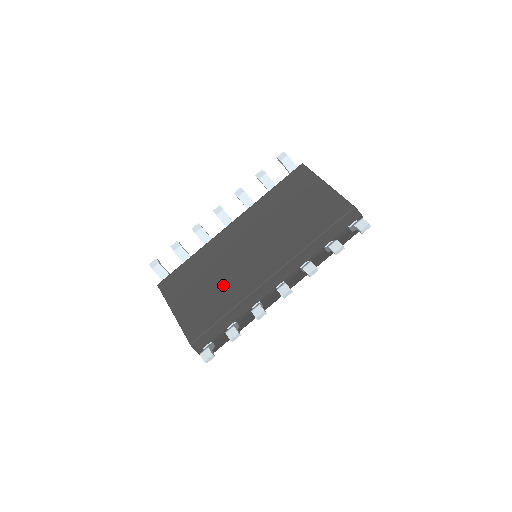
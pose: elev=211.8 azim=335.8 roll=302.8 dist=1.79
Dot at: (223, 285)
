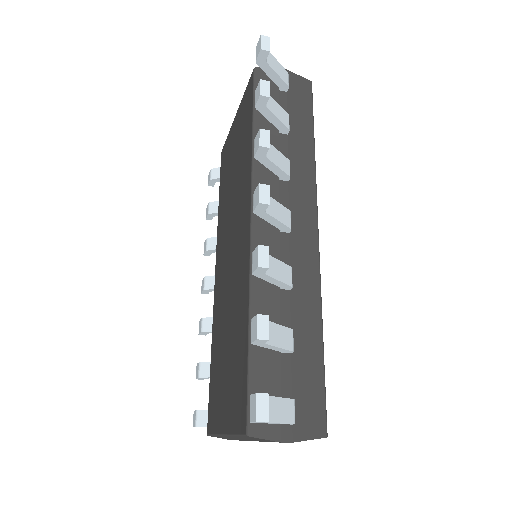
Dot at: (233, 317)
